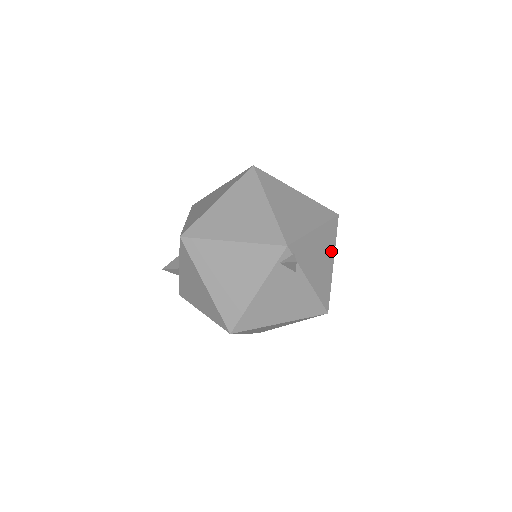
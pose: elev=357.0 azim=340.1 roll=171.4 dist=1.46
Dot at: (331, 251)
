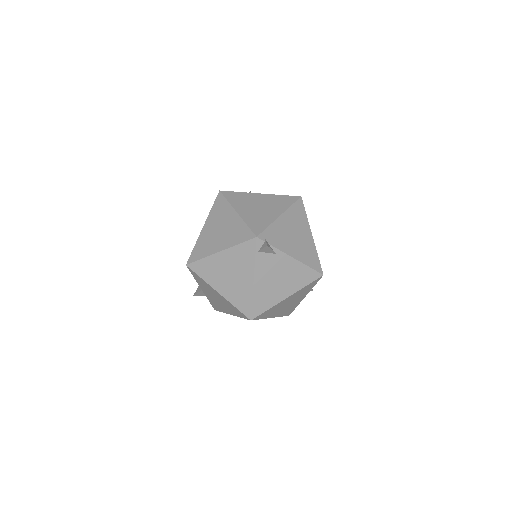
Dot at: (305, 227)
